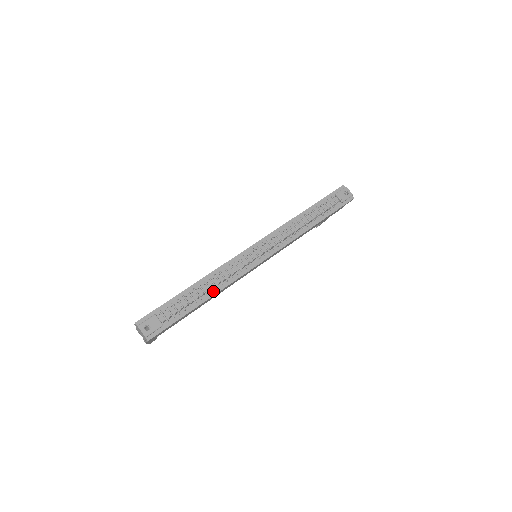
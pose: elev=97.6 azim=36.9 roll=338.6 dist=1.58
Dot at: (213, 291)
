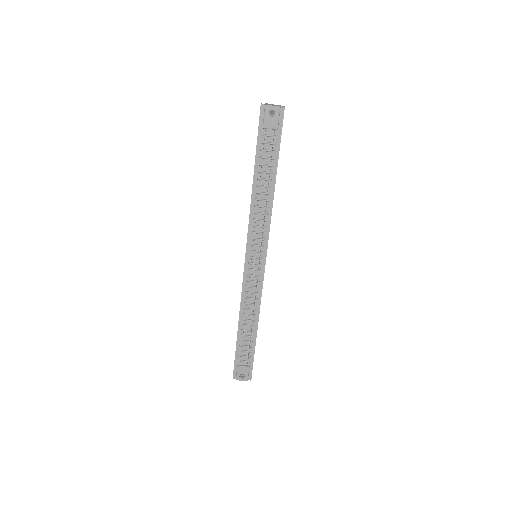
Dot at: (255, 319)
